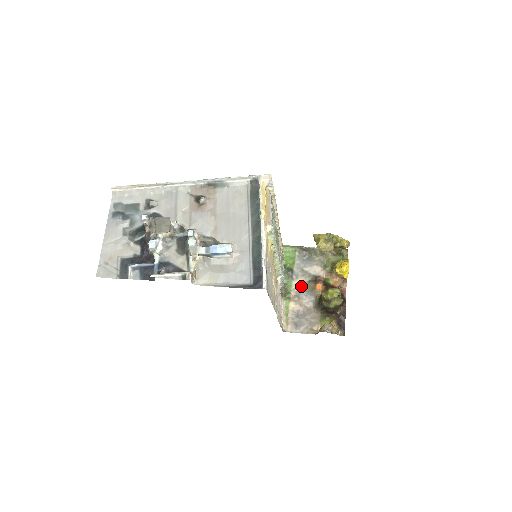
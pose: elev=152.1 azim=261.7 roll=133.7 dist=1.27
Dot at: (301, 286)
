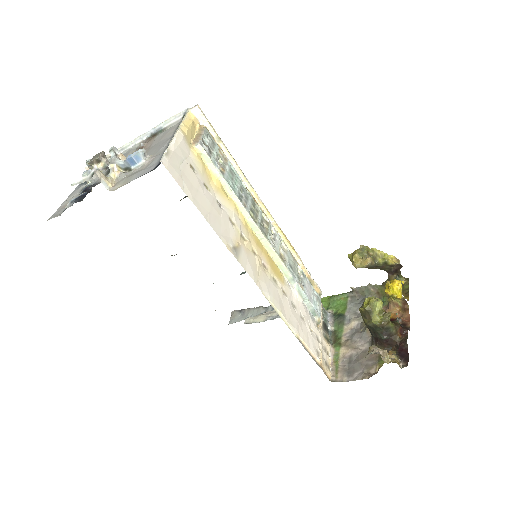
Dot at: (354, 329)
